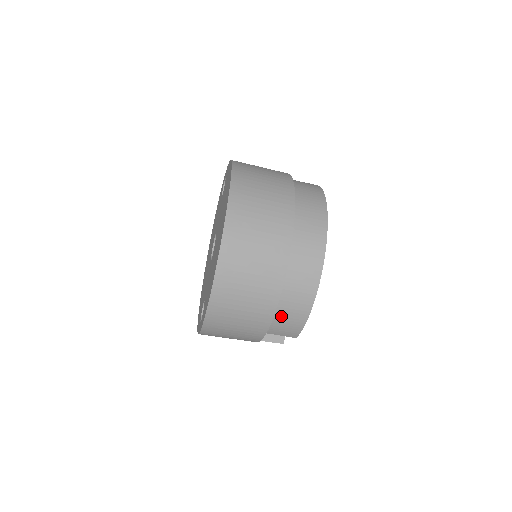
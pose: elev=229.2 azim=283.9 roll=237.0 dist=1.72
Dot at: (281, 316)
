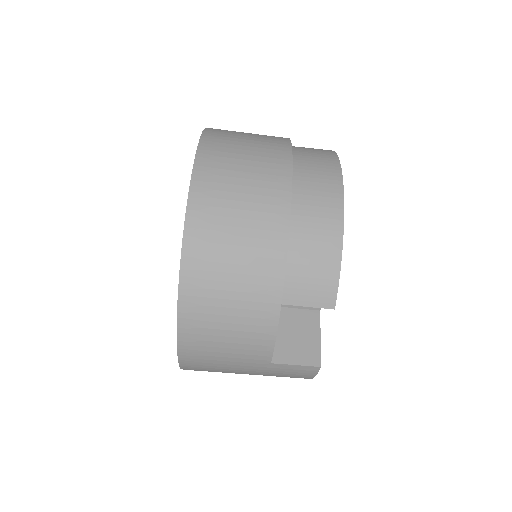
Dot at: (300, 251)
